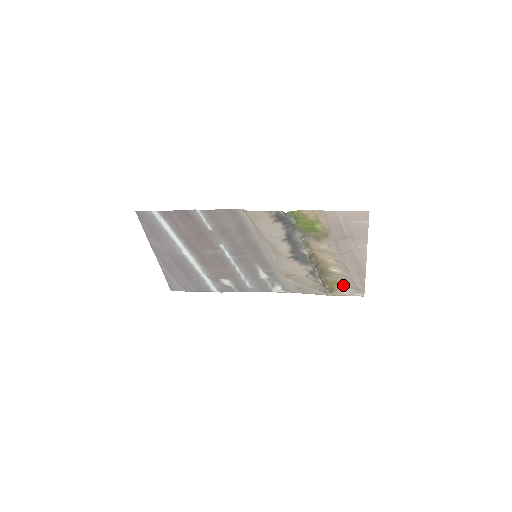
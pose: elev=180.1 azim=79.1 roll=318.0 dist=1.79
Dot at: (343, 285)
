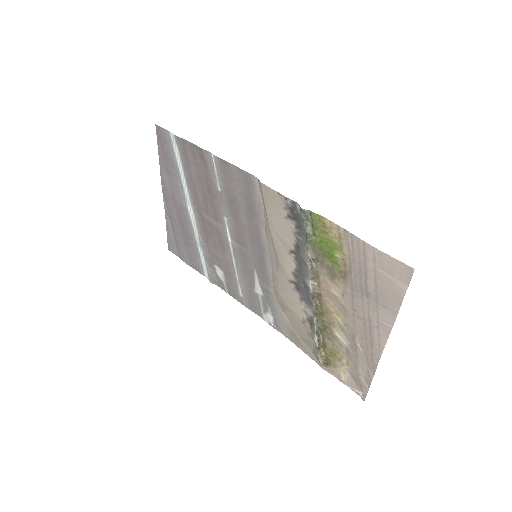
Dot at: (344, 365)
